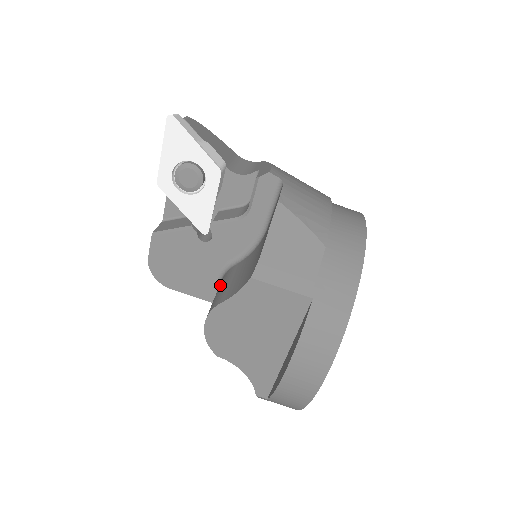
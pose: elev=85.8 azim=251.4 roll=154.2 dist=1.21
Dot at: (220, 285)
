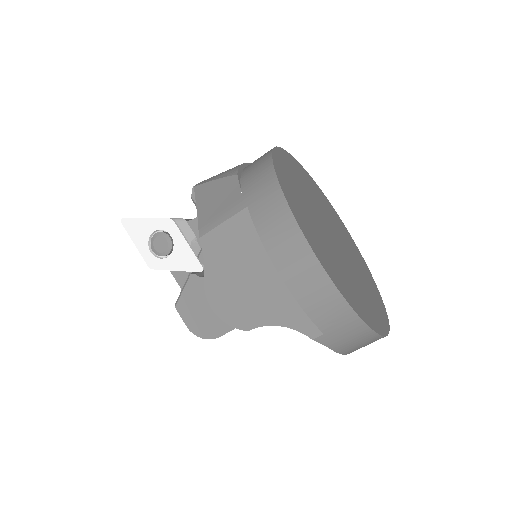
Dot at: occluded
